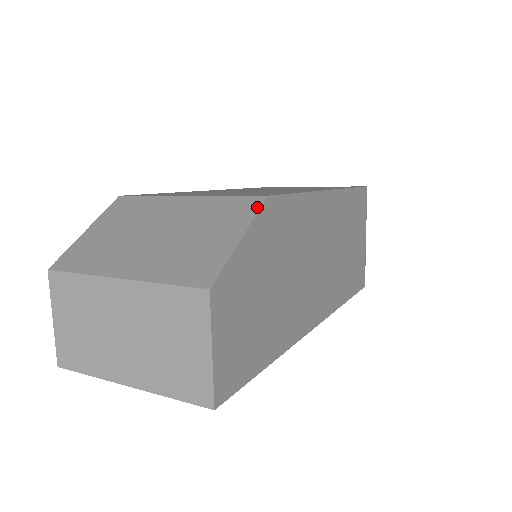
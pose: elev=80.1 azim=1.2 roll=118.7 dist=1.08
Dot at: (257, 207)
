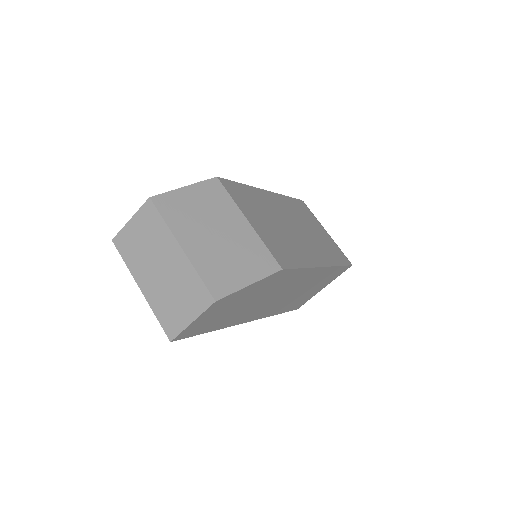
Dot at: (272, 272)
